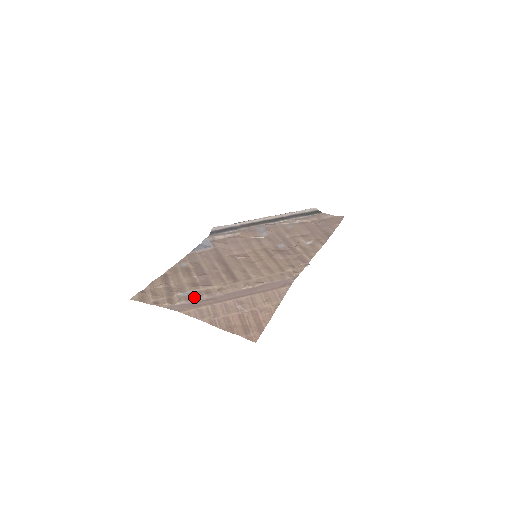
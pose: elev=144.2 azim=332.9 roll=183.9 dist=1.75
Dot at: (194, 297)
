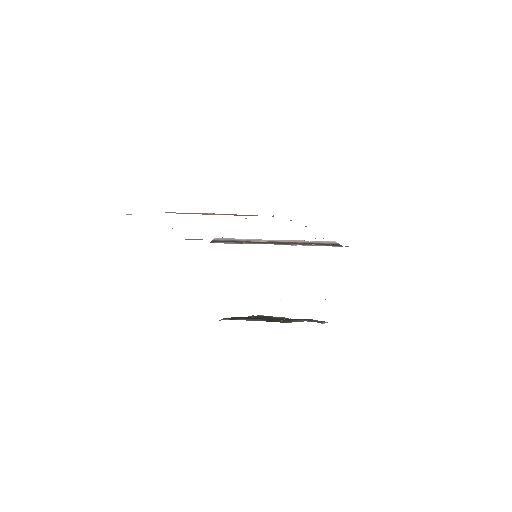
Dot at: occluded
